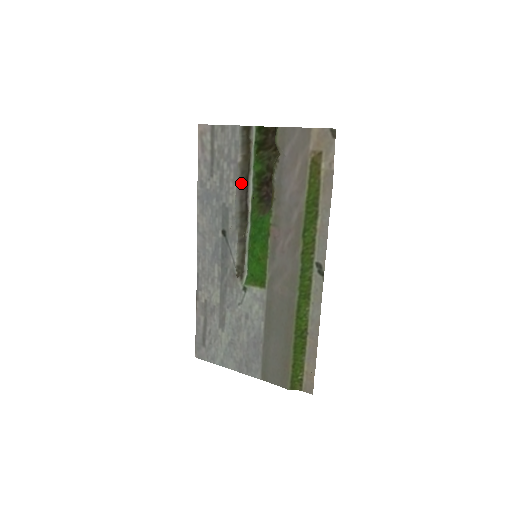
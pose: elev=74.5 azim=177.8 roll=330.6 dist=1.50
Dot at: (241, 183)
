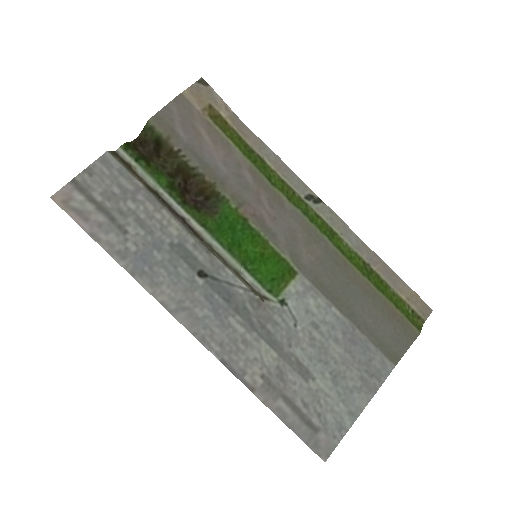
Dot at: (165, 207)
